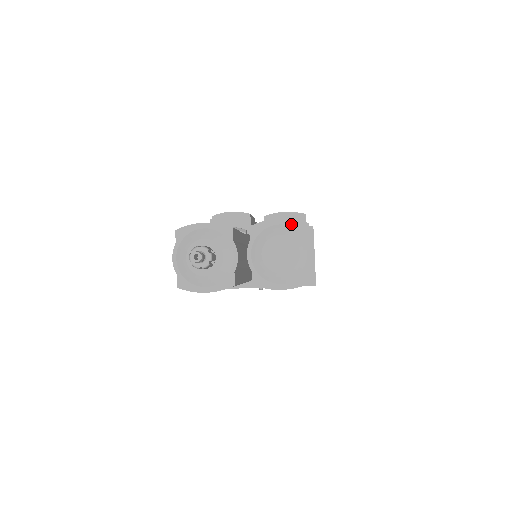
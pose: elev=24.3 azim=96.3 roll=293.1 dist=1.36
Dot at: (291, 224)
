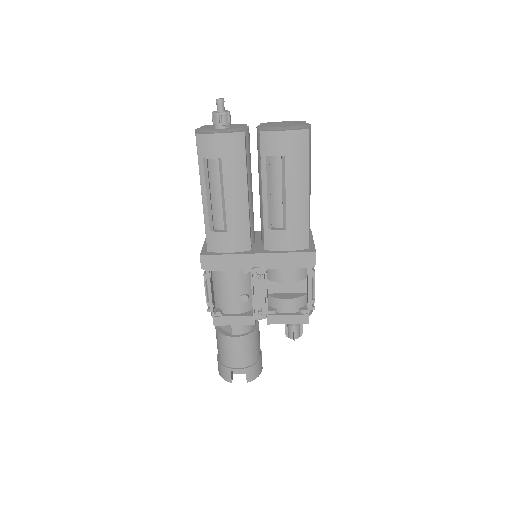
Dot at: occluded
